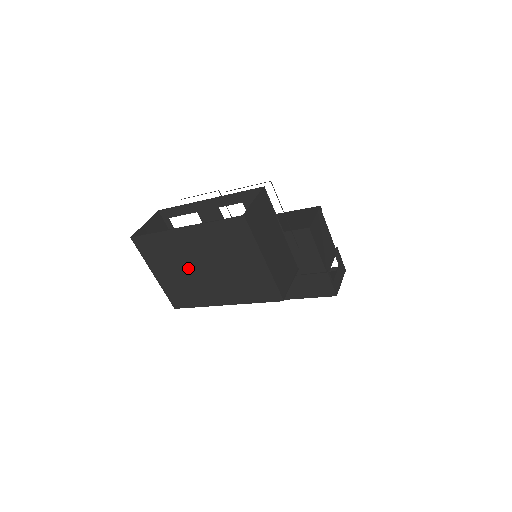
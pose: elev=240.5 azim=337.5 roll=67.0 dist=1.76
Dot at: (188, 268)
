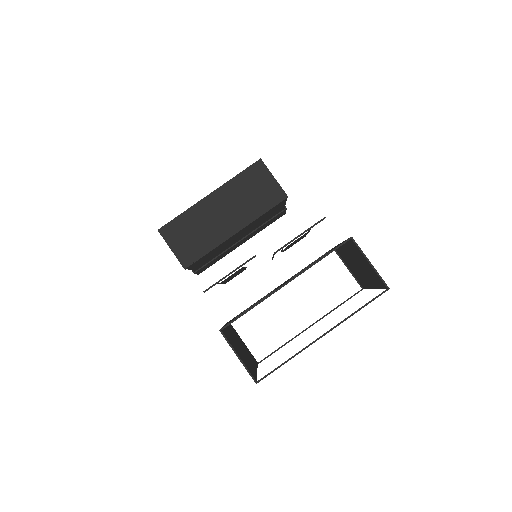
Dot at: occluded
